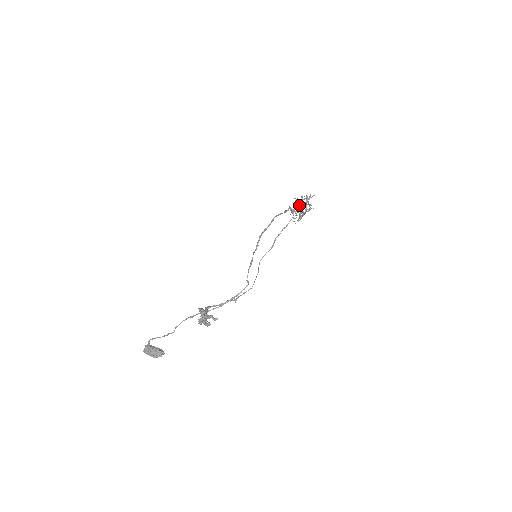
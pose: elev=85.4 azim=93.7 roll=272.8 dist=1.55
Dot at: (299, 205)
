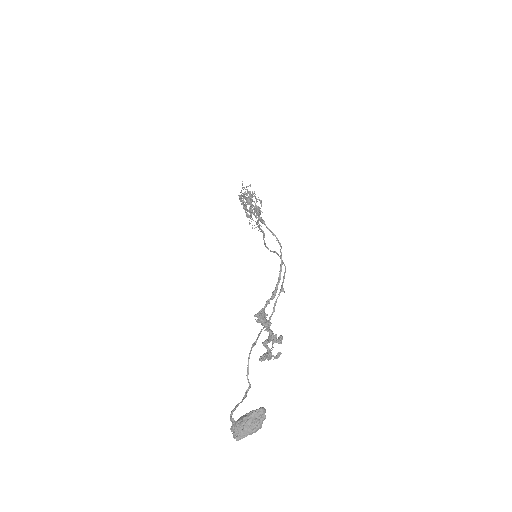
Dot at: (249, 197)
